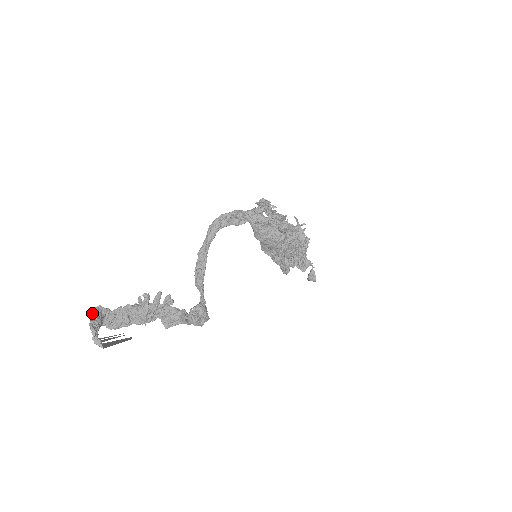
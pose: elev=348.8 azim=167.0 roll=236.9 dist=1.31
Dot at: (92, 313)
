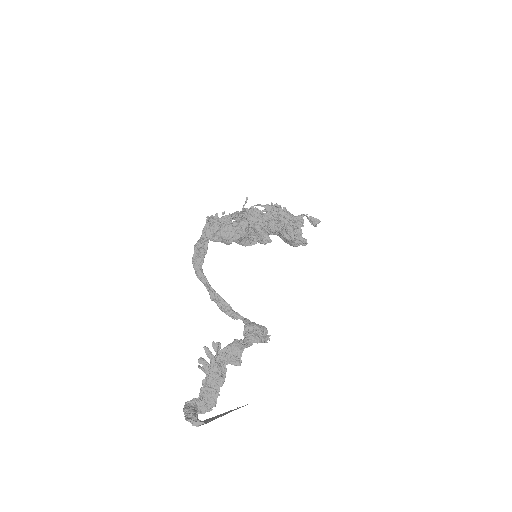
Dot at: occluded
